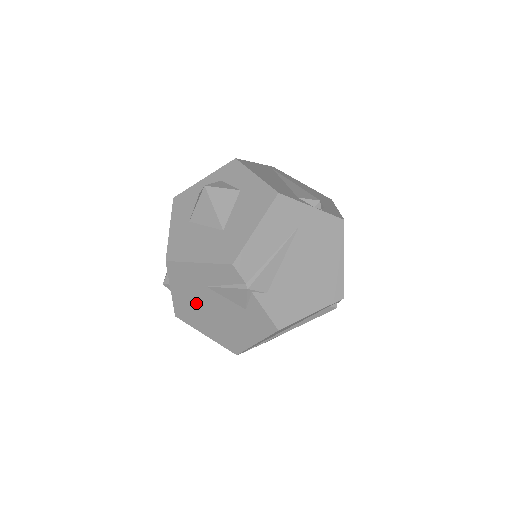
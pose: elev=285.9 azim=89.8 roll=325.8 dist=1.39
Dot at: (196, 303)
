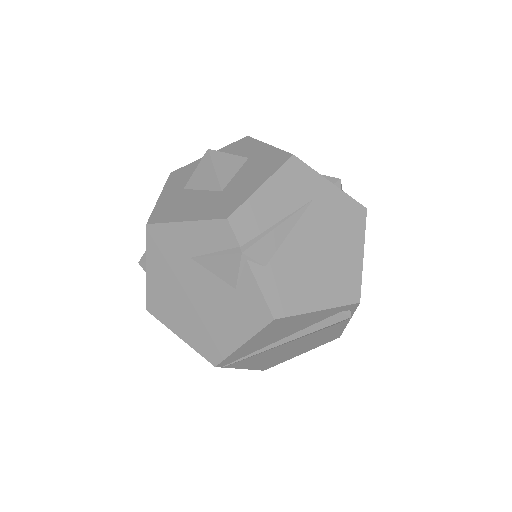
Dot at: (174, 286)
